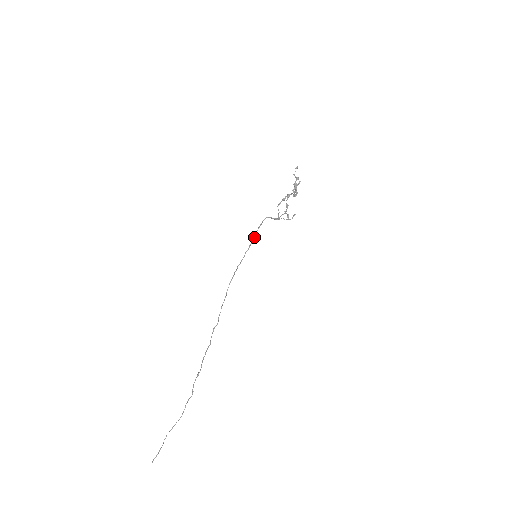
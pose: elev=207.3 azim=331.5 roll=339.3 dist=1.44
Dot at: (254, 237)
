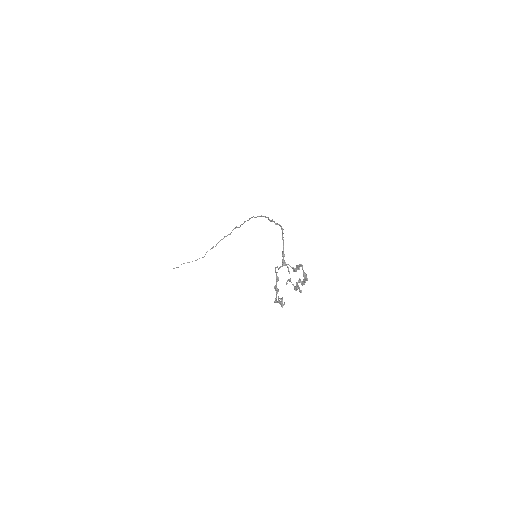
Dot at: (275, 224)
